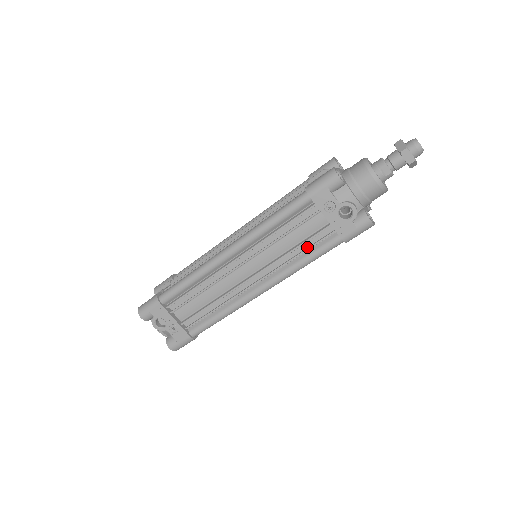
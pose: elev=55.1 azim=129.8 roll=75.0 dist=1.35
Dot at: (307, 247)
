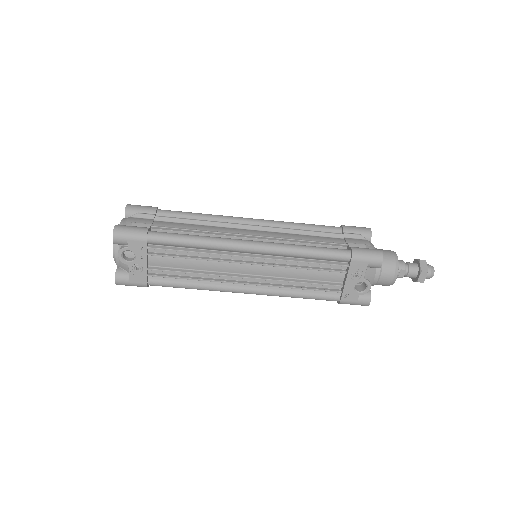
Dot at: (310, 286)
